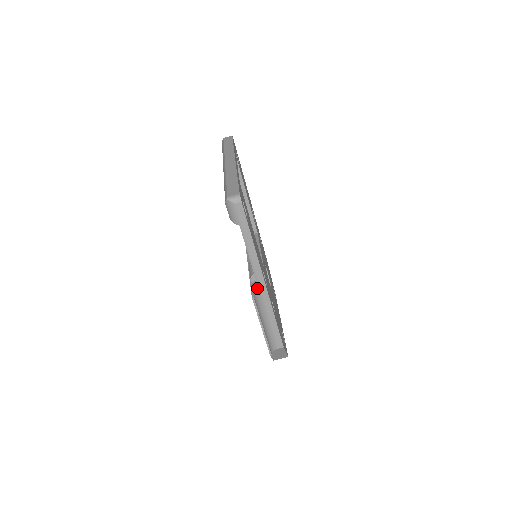
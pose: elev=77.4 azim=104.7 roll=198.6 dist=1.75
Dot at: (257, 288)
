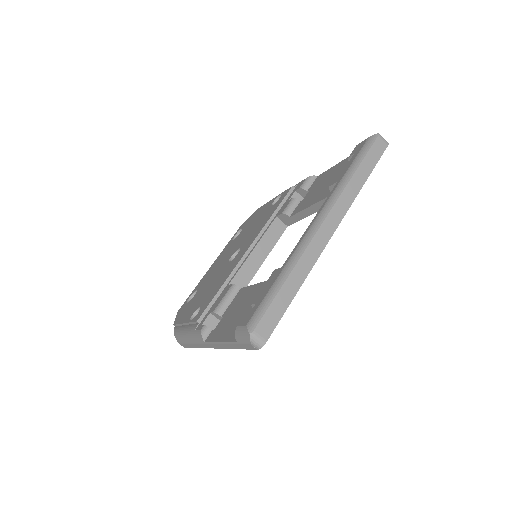
Dot at: (203, 340)
